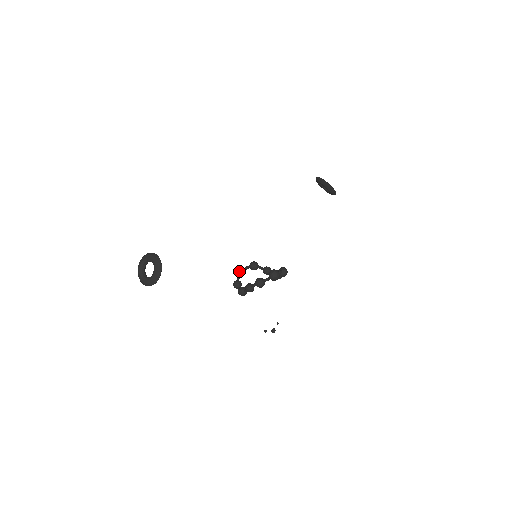
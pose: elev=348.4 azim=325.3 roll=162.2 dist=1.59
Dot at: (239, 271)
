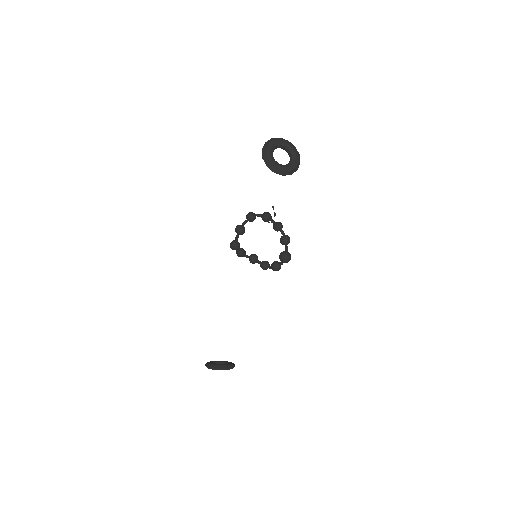
Dot at: occluded
